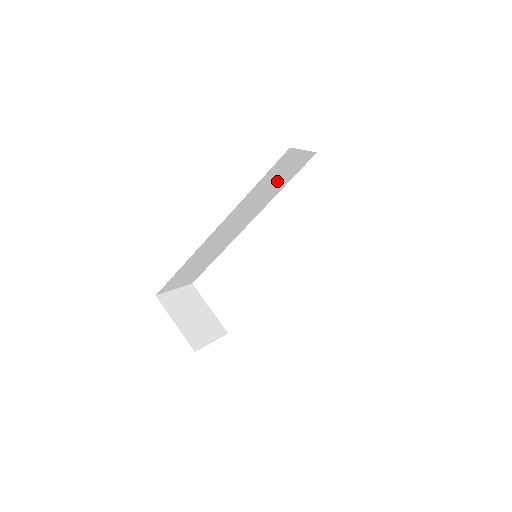
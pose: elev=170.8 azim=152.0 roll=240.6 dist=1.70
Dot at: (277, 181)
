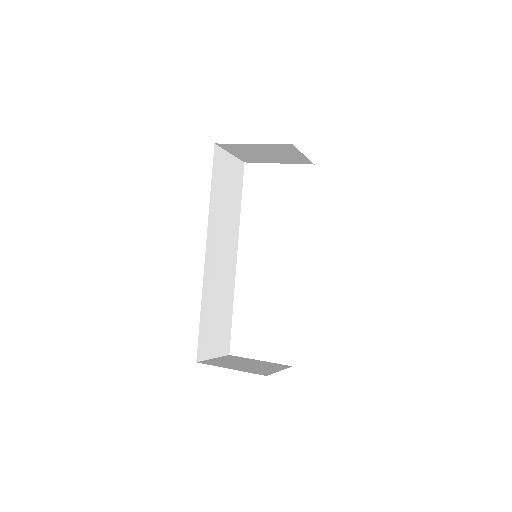
Dot at: (229, 193)
